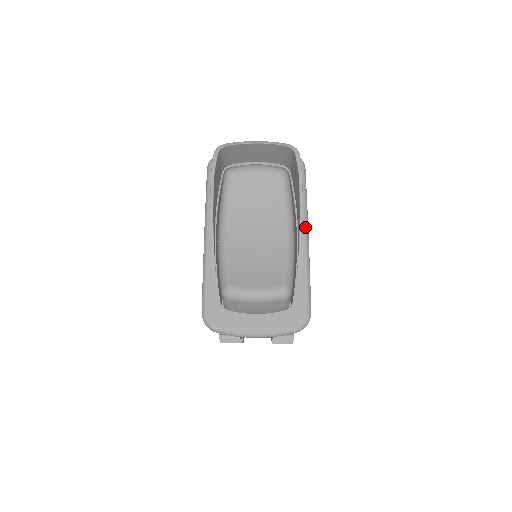
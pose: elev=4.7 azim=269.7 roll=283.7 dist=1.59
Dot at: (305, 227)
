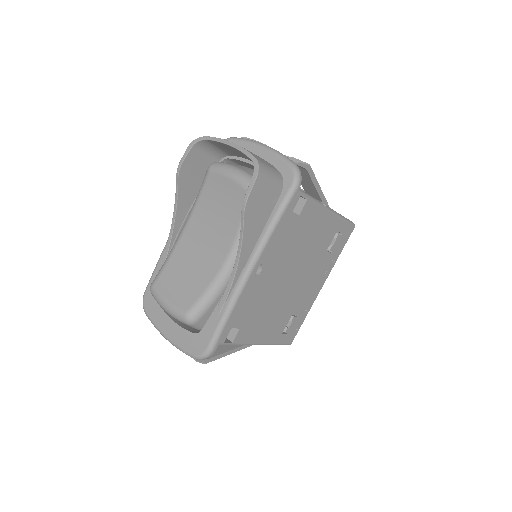
Dot at: (250, 261)
